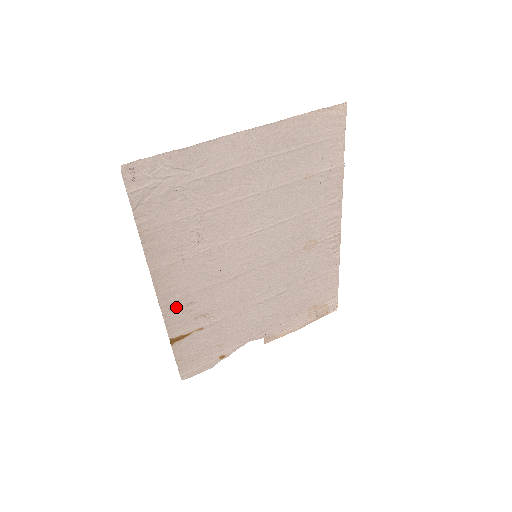
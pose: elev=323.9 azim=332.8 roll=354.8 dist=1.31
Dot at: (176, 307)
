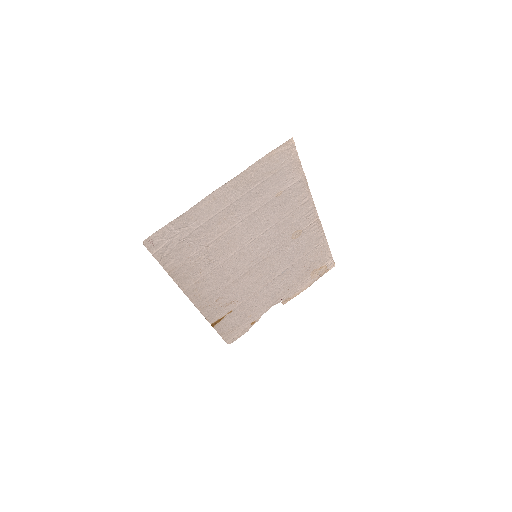
Dot at: (208, 305)
